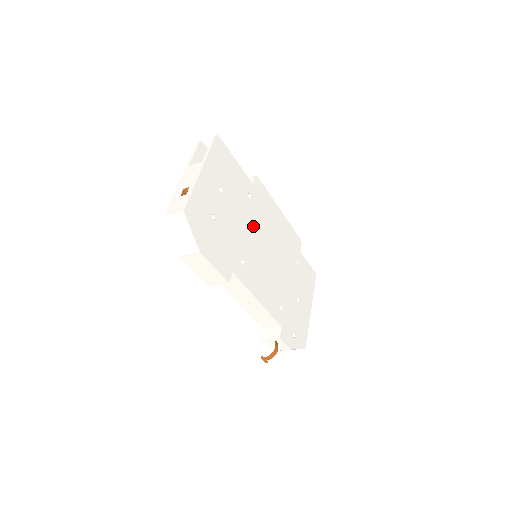
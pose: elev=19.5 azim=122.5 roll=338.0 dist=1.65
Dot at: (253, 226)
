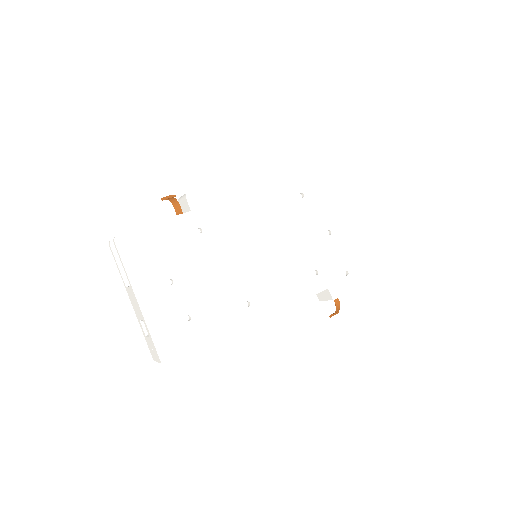
Dot at: (228, 252)
